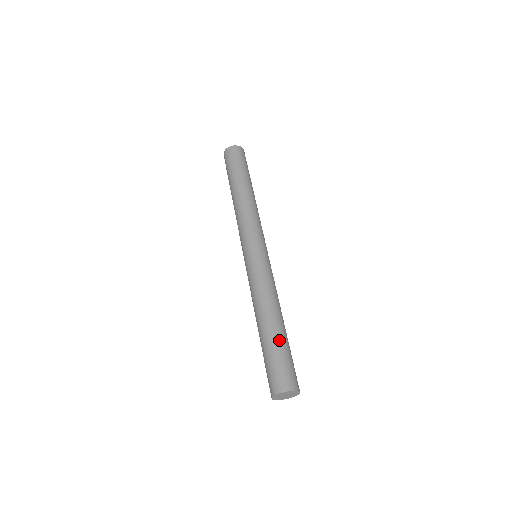
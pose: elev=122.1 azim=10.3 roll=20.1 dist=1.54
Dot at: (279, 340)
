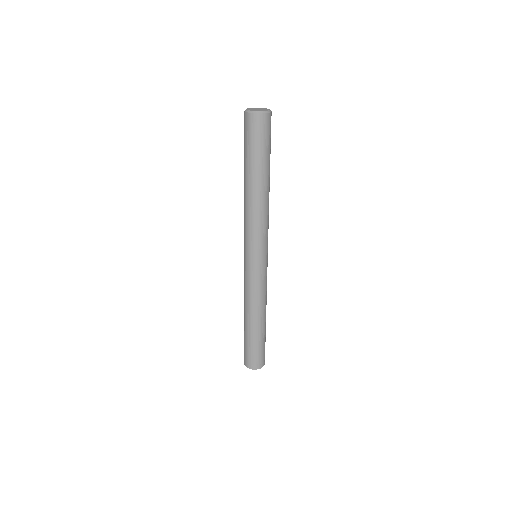
Dot at: (256, 338)
